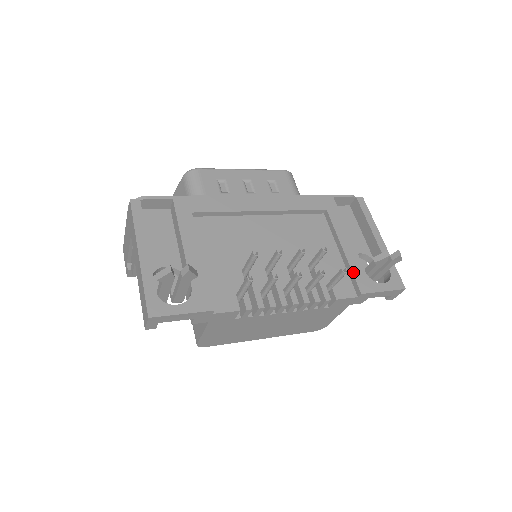
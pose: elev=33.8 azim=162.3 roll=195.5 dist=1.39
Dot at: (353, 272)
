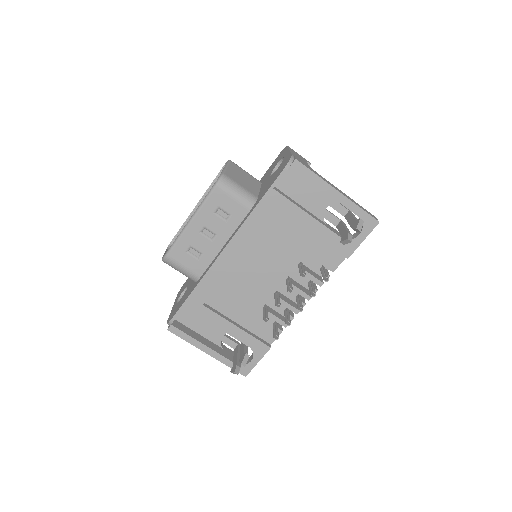
Dot at: (332, 247)
